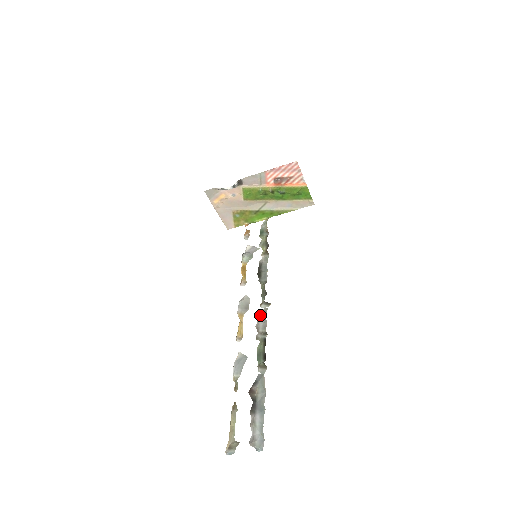
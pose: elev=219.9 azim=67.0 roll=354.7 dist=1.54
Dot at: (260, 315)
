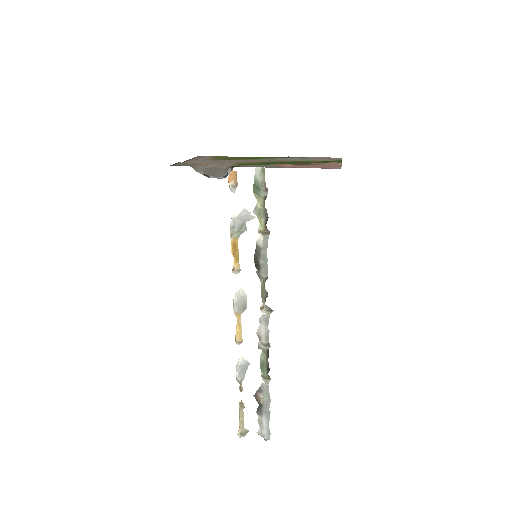
Dot at: (261, 322)
